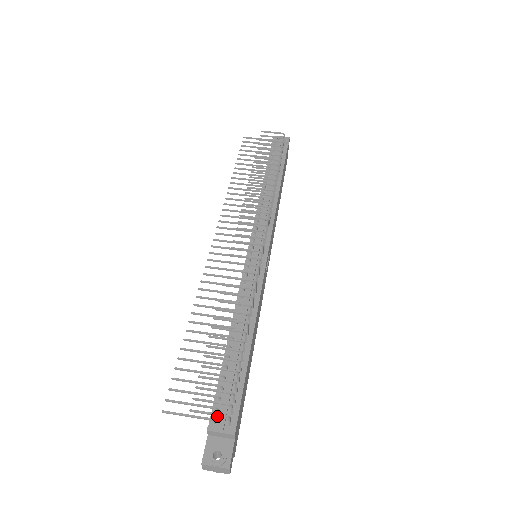
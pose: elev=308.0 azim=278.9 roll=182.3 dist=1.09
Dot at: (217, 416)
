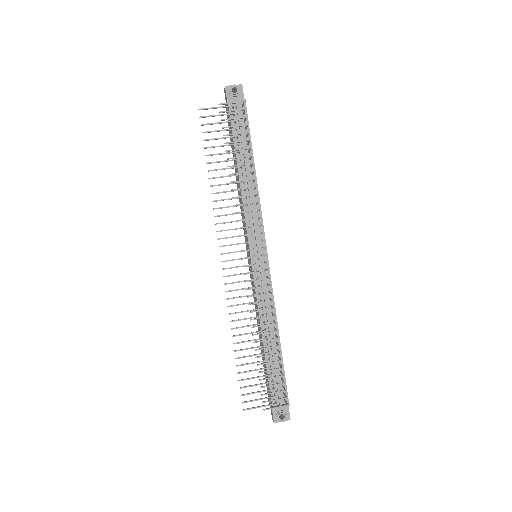
Dot at: (275, 398)
